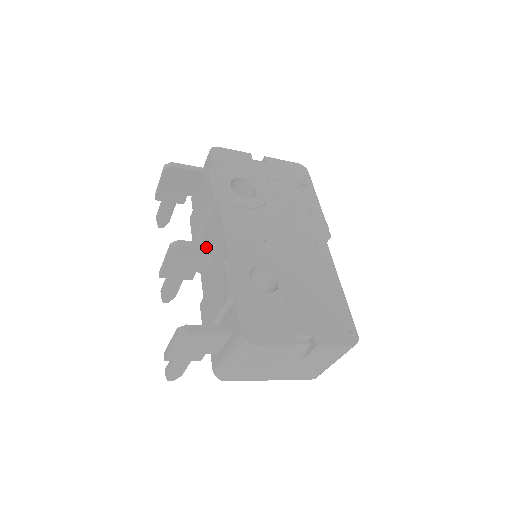
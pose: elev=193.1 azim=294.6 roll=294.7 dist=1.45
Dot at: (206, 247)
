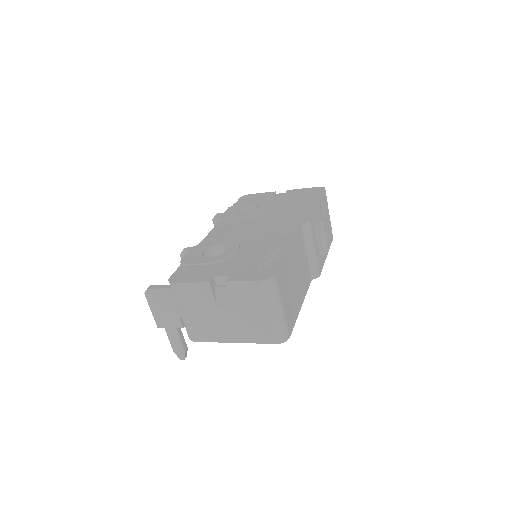
Dot at: occluded
